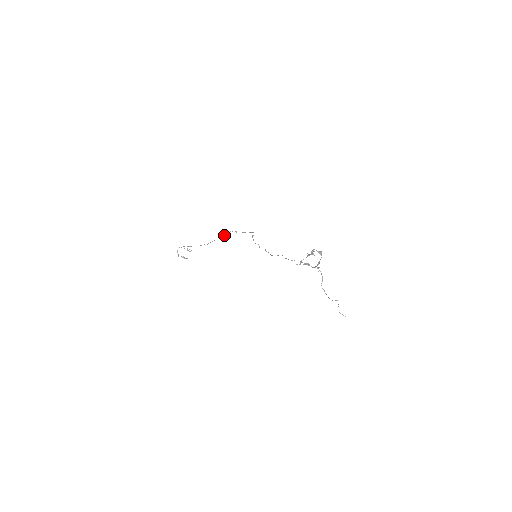
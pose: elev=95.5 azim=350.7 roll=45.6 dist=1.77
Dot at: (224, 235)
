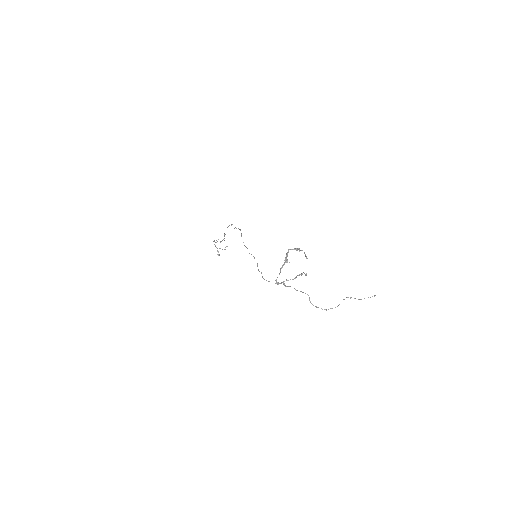
Dot at: occluded
